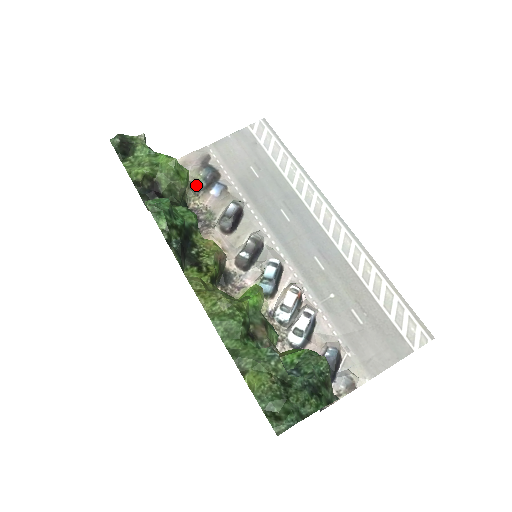
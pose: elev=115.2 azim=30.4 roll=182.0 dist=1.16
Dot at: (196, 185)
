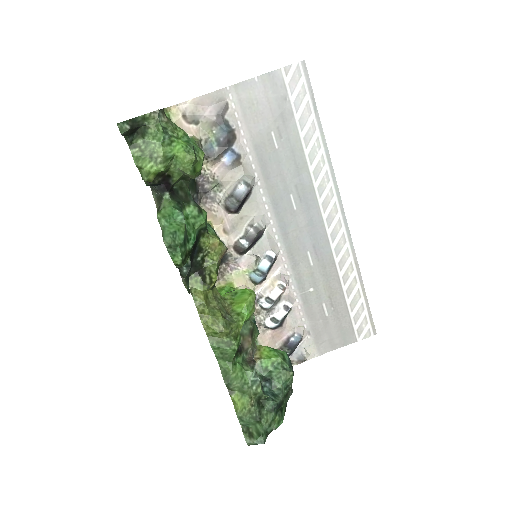
Dot at: (206, 144)
